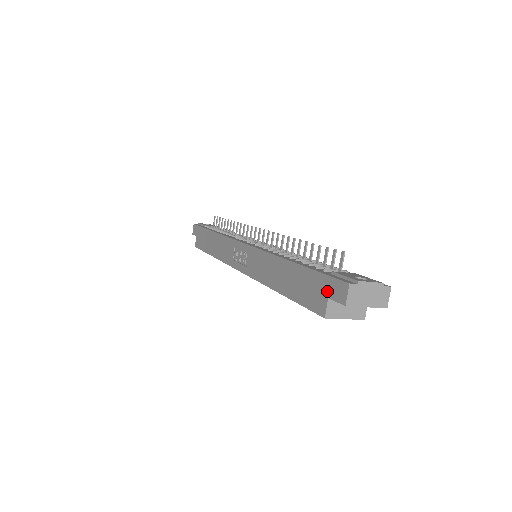
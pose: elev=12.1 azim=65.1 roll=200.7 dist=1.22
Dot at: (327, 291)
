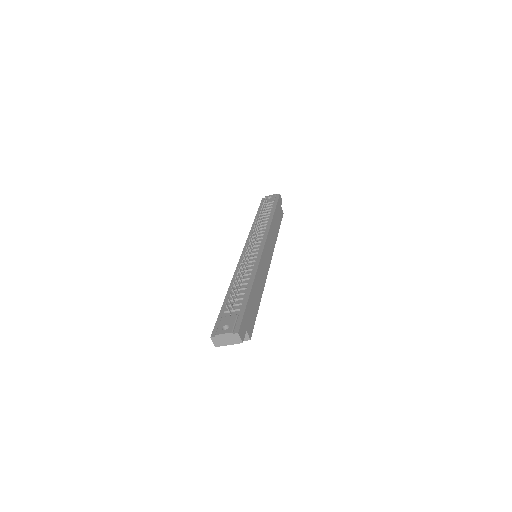
Dot at: occluded
